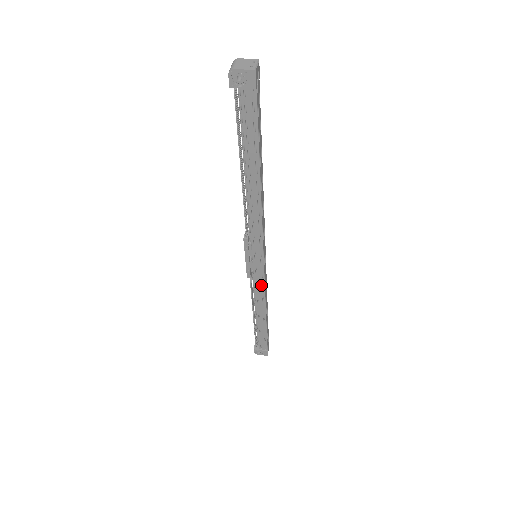
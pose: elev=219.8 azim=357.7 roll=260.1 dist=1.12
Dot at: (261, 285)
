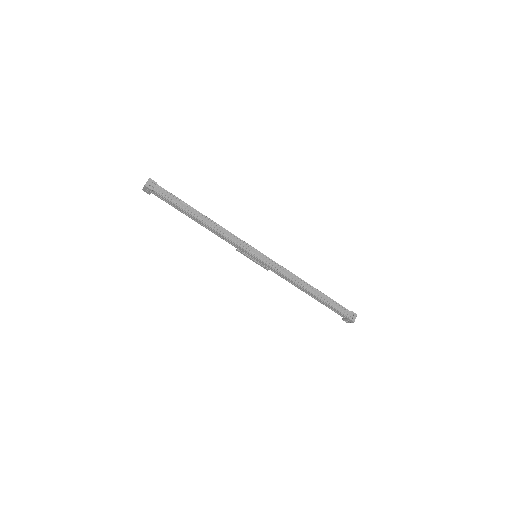
Dot at: (277, 272)
